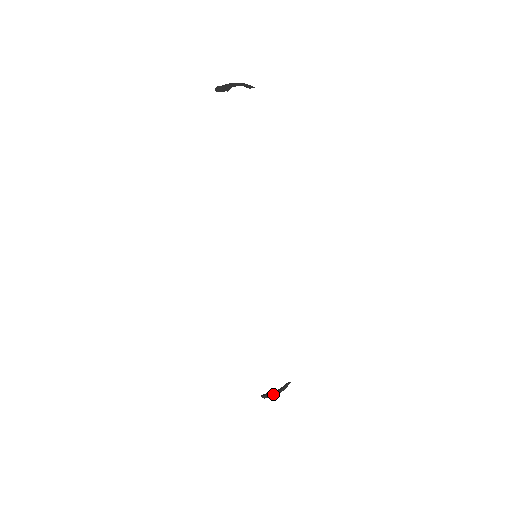
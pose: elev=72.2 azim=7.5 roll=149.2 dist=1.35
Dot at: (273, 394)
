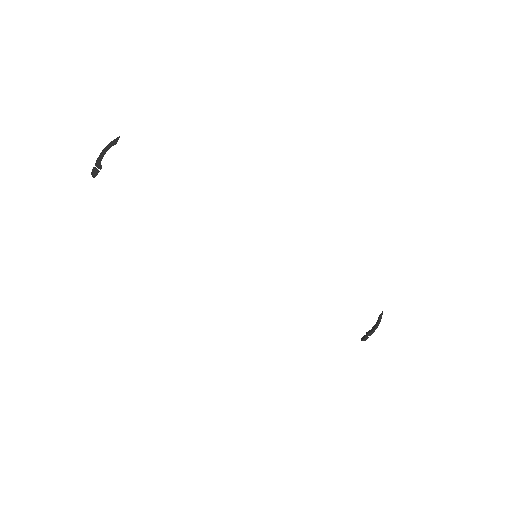
Dot at: (371, 333)
